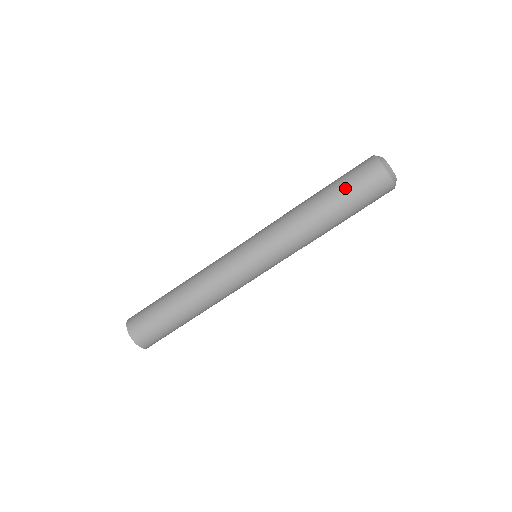
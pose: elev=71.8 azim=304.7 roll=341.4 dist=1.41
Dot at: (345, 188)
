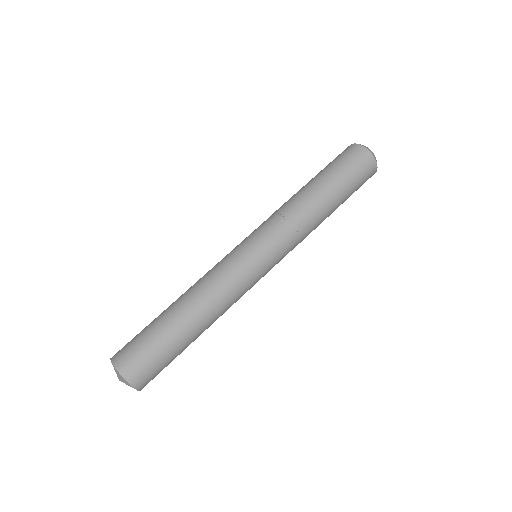
Dot at: occluded
